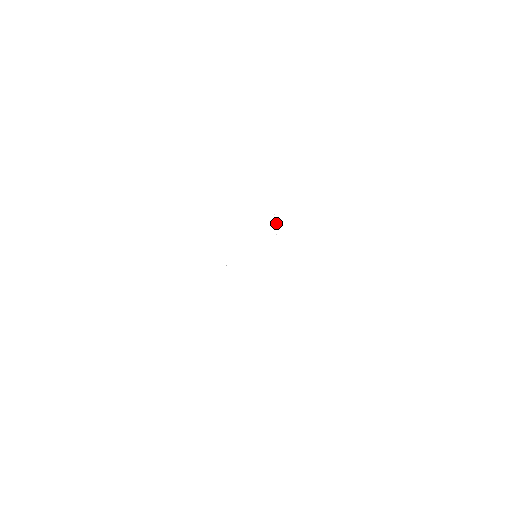
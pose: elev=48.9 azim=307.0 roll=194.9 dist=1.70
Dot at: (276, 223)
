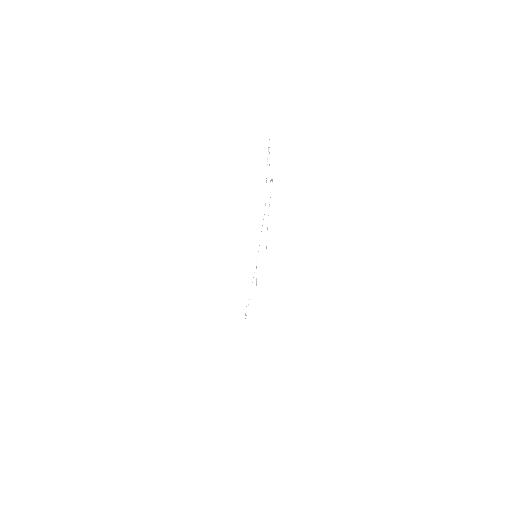
Dot at: occluded
